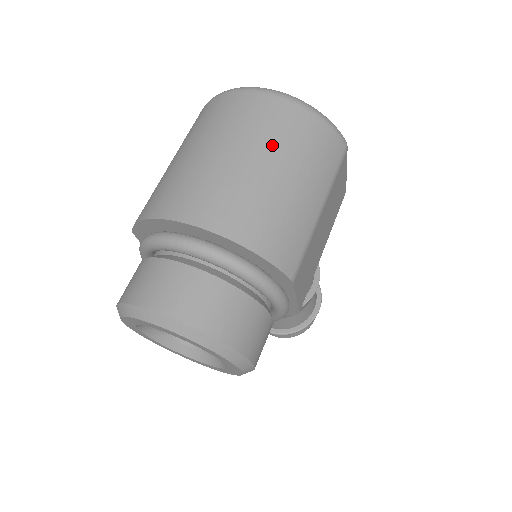
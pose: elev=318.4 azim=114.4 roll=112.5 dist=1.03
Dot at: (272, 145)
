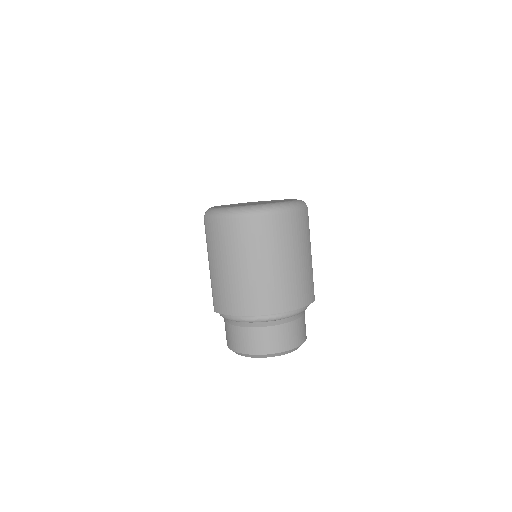
Dot at: (282, 248)
